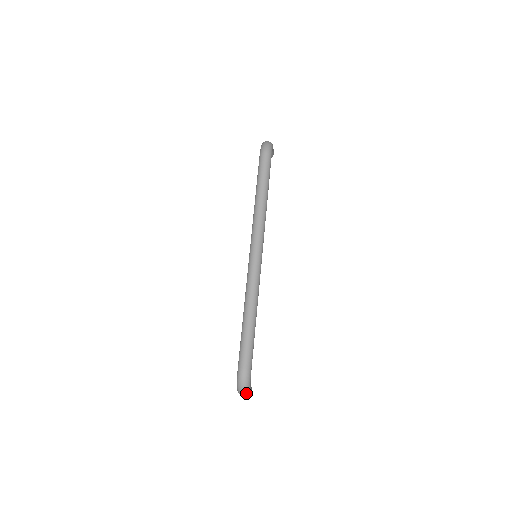
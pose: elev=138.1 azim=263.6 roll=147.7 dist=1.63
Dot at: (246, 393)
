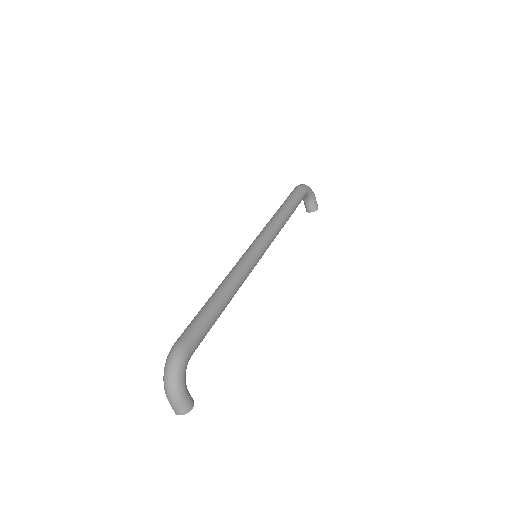
Dot at: (173, 388)
